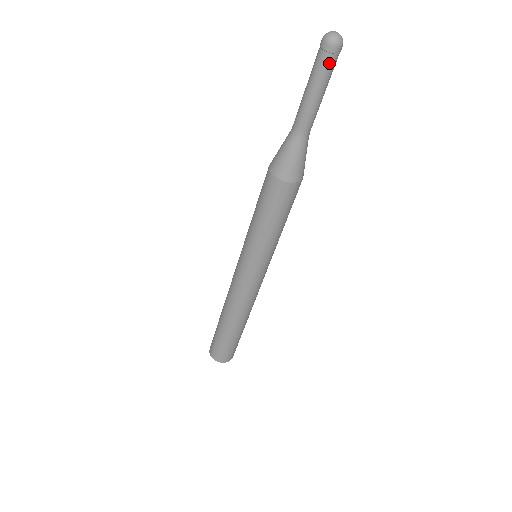
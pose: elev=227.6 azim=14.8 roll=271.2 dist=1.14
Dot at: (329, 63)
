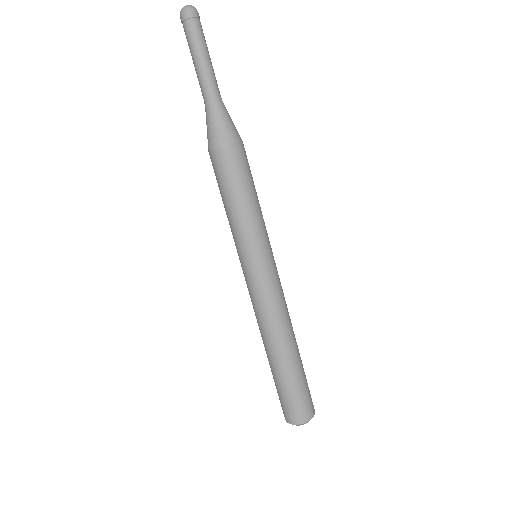
Dot at: (194, 27)
